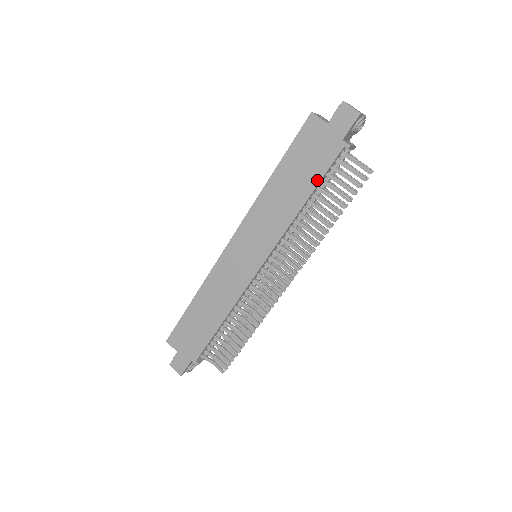
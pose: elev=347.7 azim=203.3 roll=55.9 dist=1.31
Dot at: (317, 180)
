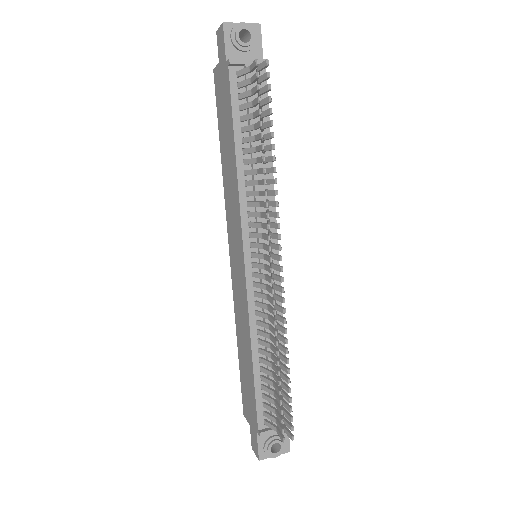
Dot at: (231, 121)
